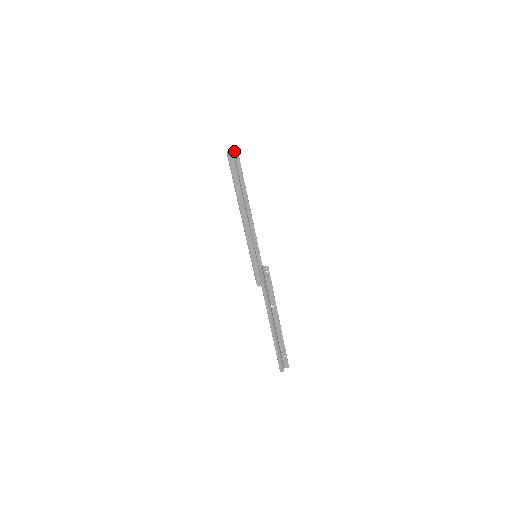
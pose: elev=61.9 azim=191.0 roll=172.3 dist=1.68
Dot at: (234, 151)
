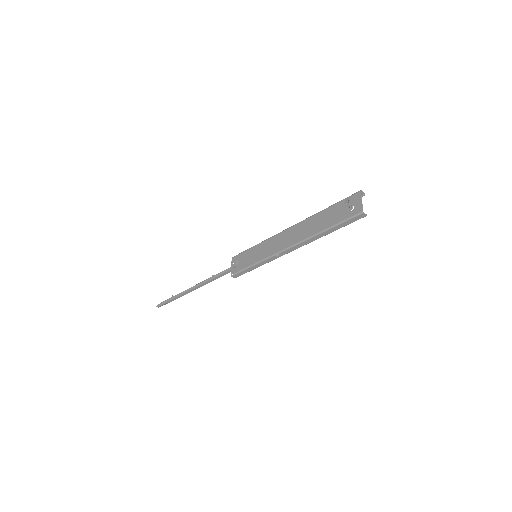
Dot at: (357, 194)
